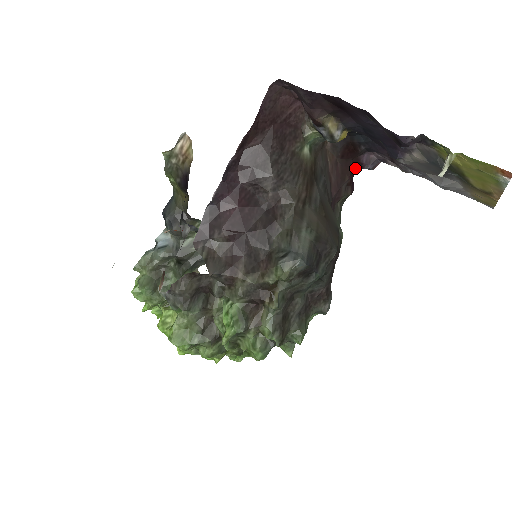
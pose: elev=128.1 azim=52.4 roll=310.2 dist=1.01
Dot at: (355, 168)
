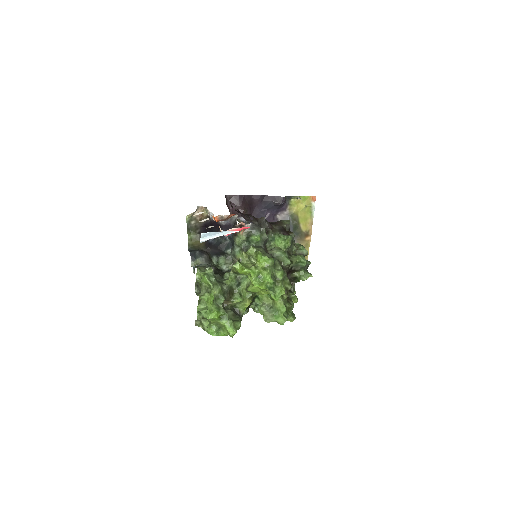
Dot at: occluded
